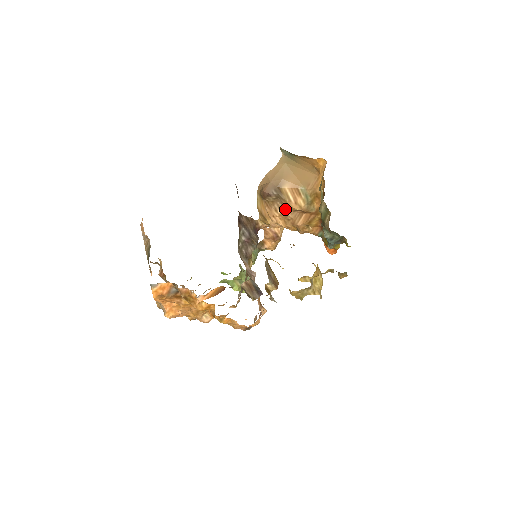
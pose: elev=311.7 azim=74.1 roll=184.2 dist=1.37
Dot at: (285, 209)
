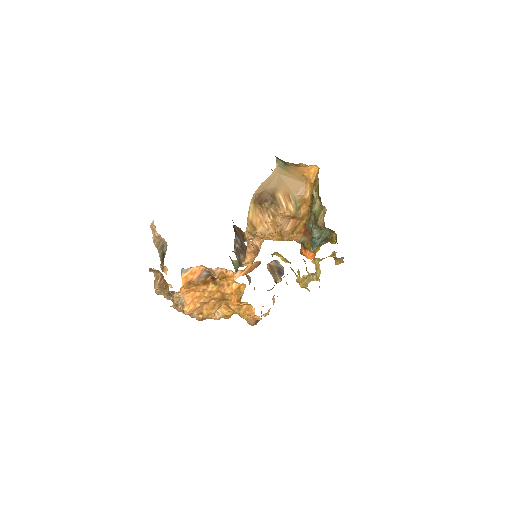
Dot at: (276, 215)
